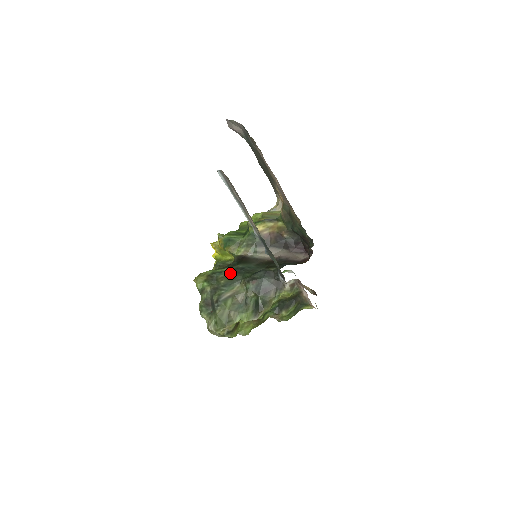
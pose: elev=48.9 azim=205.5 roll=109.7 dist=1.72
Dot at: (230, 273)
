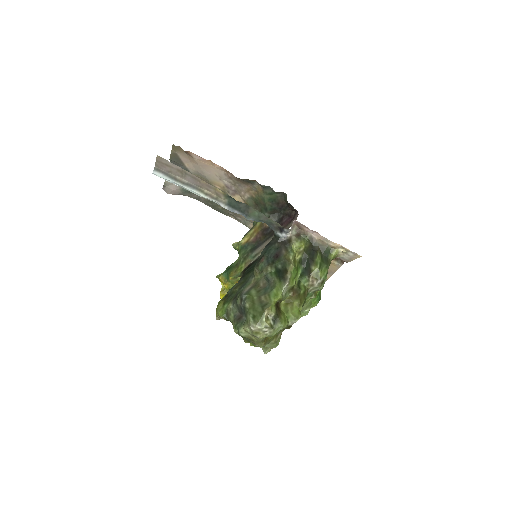
Dot at: (241, 280)
